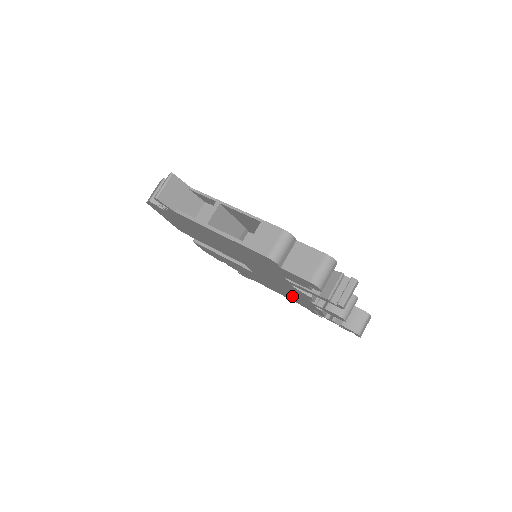
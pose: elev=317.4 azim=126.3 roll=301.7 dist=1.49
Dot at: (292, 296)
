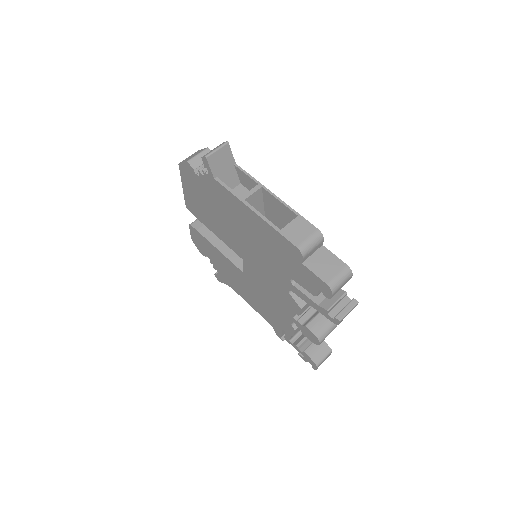
Dot at: (269, 308)
